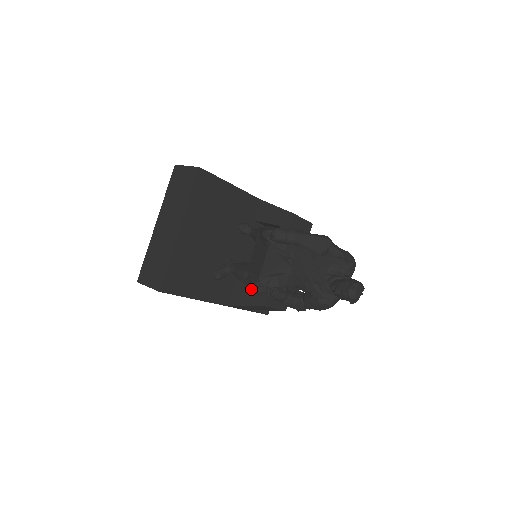
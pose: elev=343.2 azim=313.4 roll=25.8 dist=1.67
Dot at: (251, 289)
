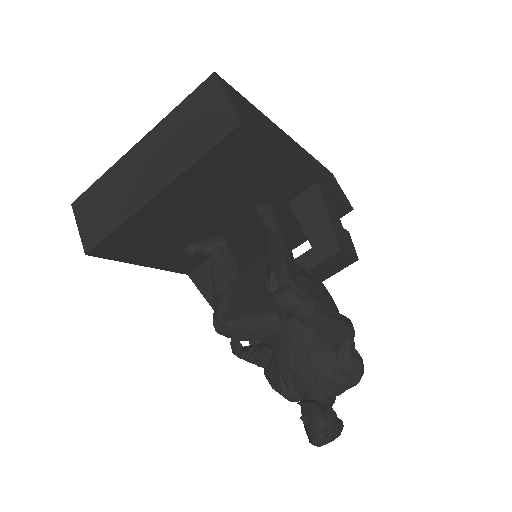
Dot at: occluded
